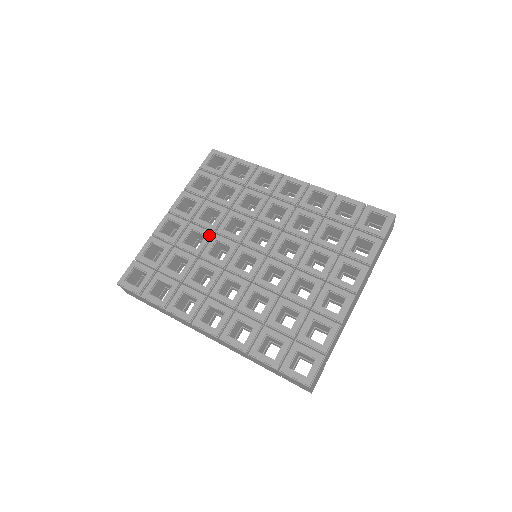
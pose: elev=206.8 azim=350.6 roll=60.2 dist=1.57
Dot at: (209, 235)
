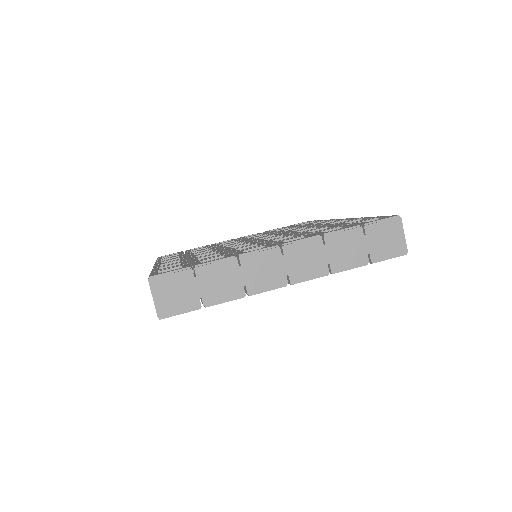
Dot at: (239, 240)
